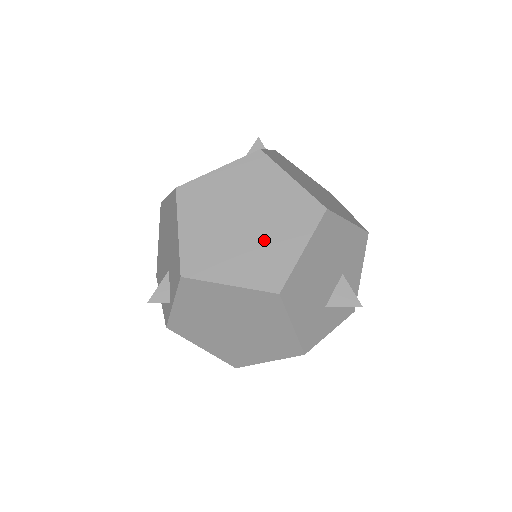
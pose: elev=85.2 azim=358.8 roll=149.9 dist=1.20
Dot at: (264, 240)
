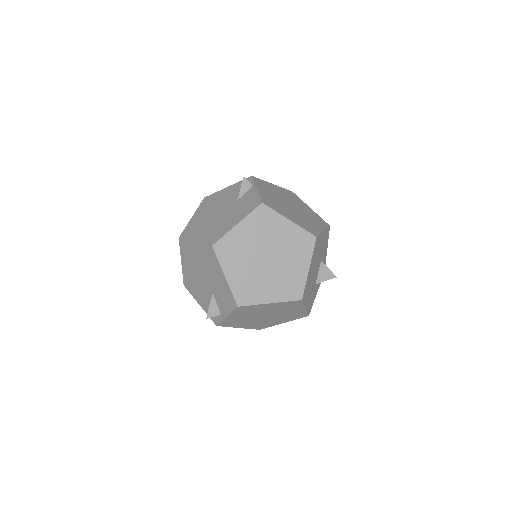
Dot at: (283, 268)
